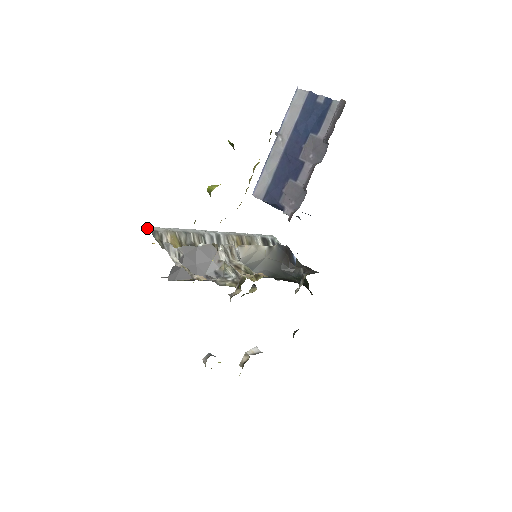
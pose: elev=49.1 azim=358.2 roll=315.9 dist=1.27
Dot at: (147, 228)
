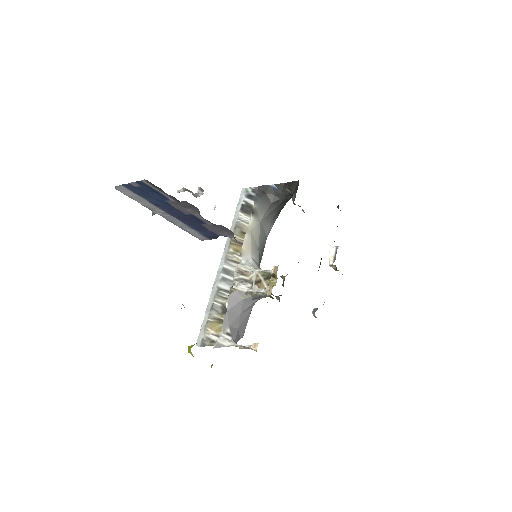
Dot at: occluded
